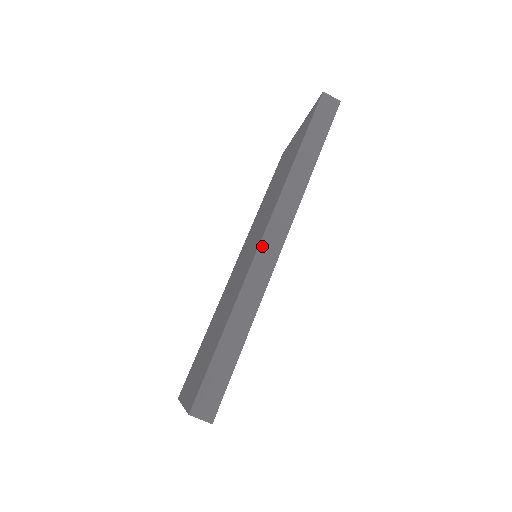
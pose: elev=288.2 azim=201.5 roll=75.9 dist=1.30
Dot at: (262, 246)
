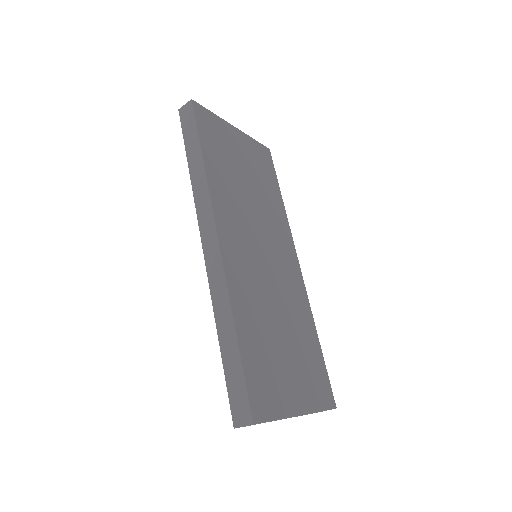
Dot at: (206, 256)
